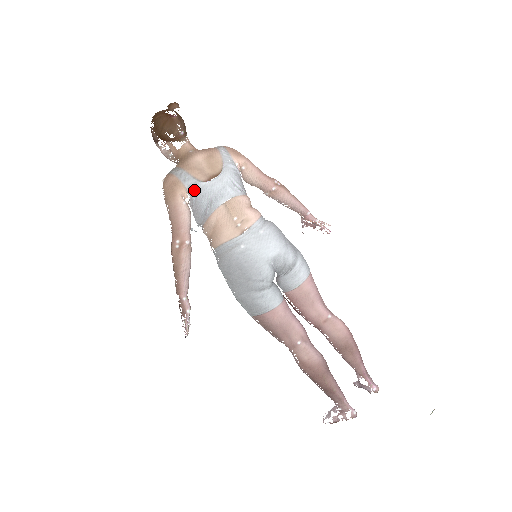
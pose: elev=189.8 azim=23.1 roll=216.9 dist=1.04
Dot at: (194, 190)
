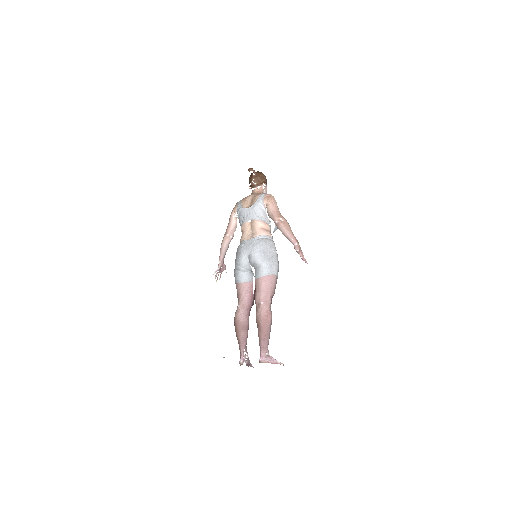
Dot at: (239, 211)
